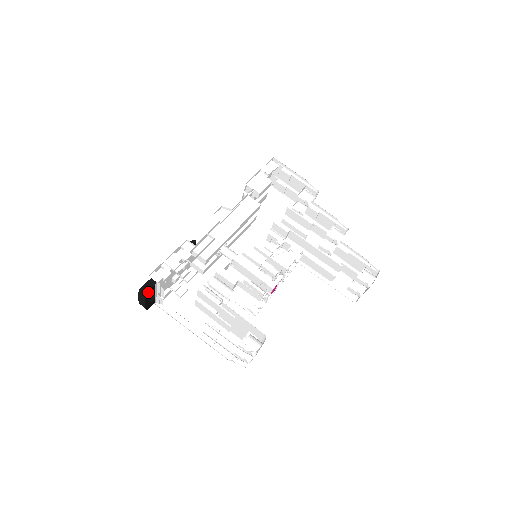
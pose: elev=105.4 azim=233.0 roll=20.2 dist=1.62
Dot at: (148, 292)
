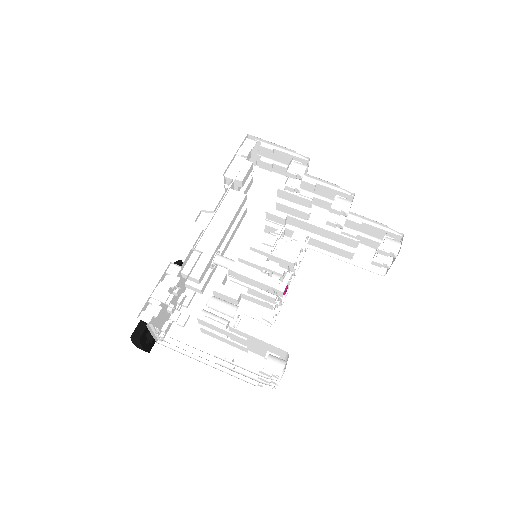
Dot at: (141, 337)
